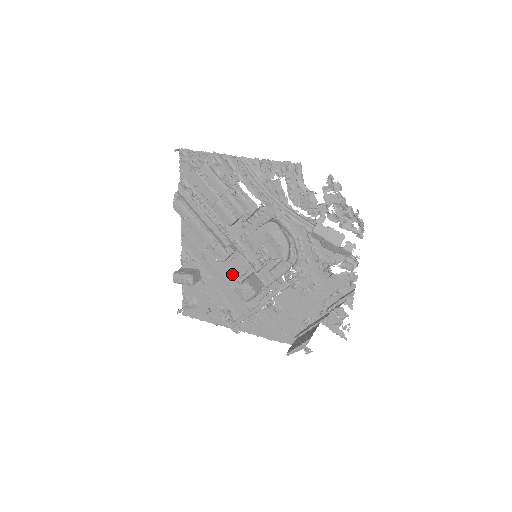
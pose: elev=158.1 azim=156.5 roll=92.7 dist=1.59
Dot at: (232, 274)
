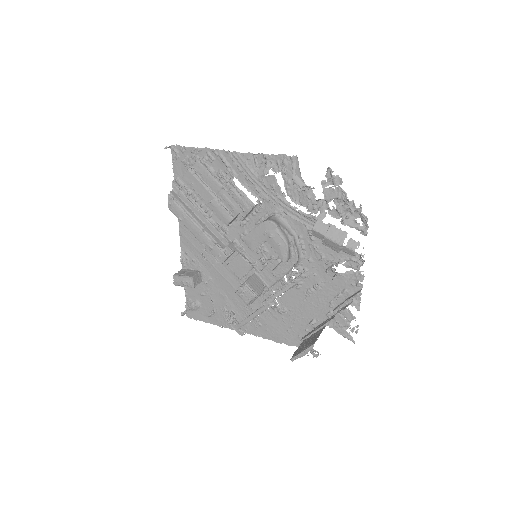
Dot at: (233, 275)
